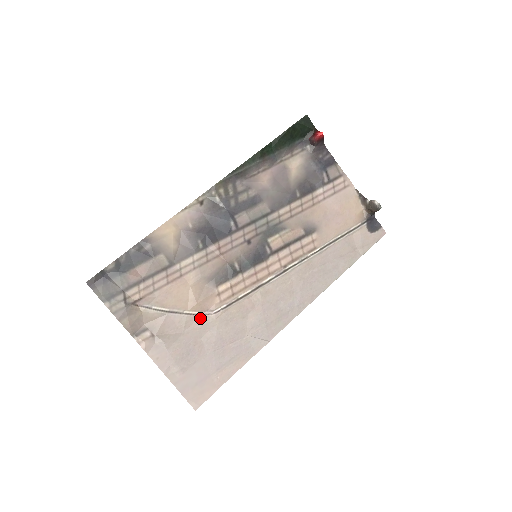
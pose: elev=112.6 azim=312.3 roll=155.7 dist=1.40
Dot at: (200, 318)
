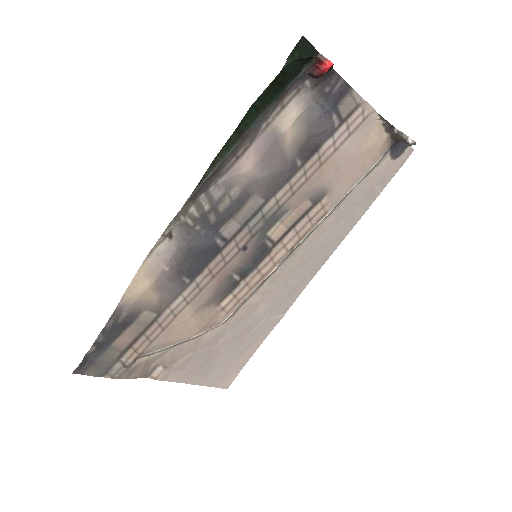
Dot at: (209, 334)
